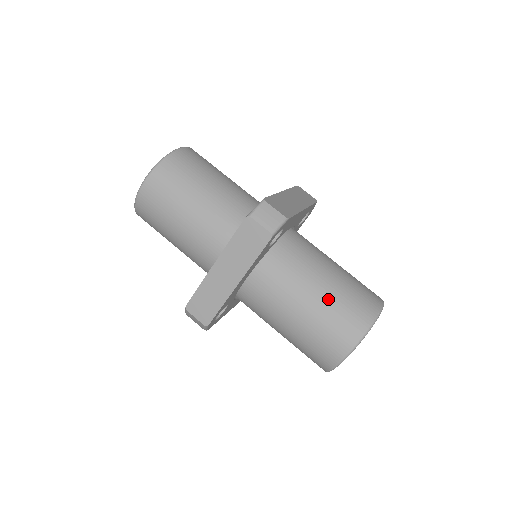
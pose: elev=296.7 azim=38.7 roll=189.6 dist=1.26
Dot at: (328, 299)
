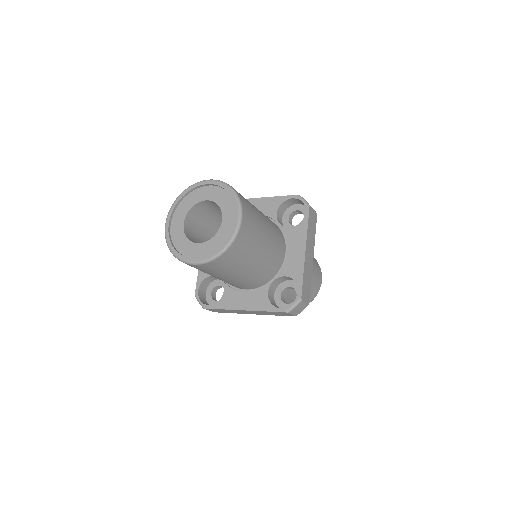
Dot at: occluded
